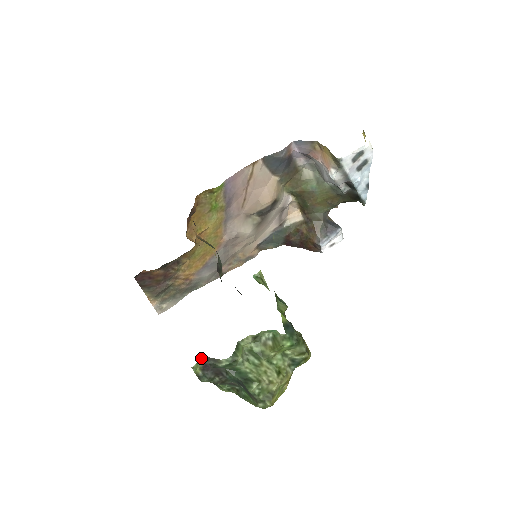
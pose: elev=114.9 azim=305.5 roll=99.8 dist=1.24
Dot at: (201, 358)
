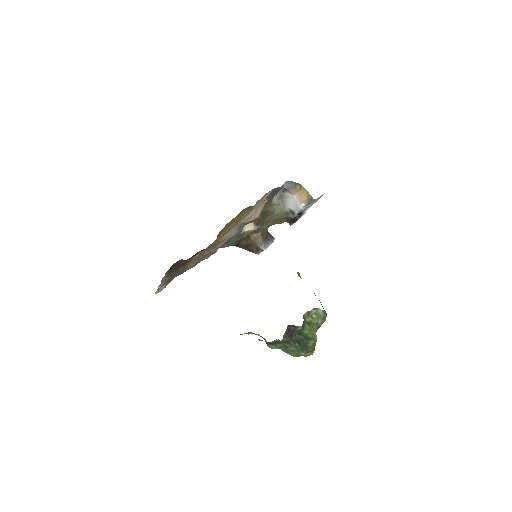
Dot at: (288, 325)
